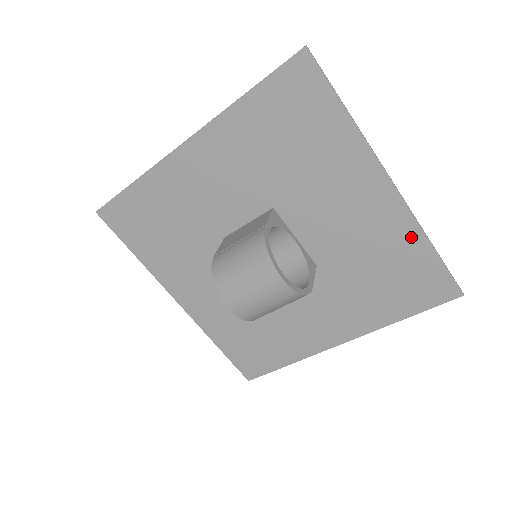
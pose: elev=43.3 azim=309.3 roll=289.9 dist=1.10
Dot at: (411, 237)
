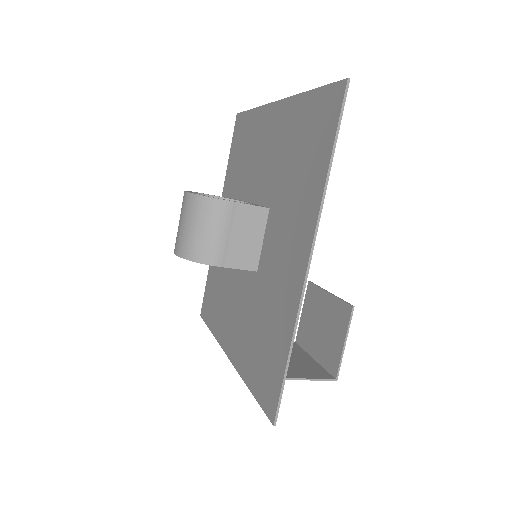
Dot at: (297, 108)
